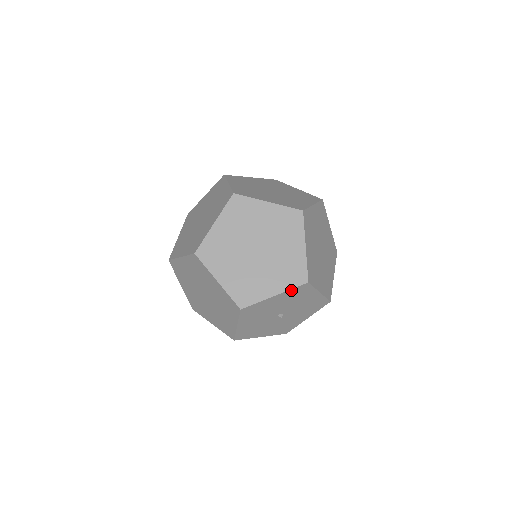
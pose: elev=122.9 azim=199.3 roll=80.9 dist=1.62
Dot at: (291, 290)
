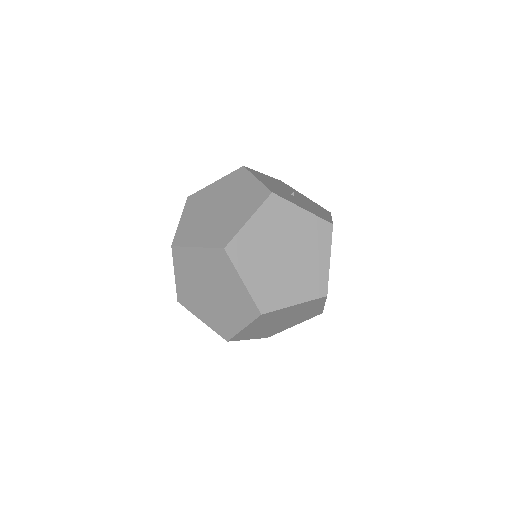
Dot at: occluded
